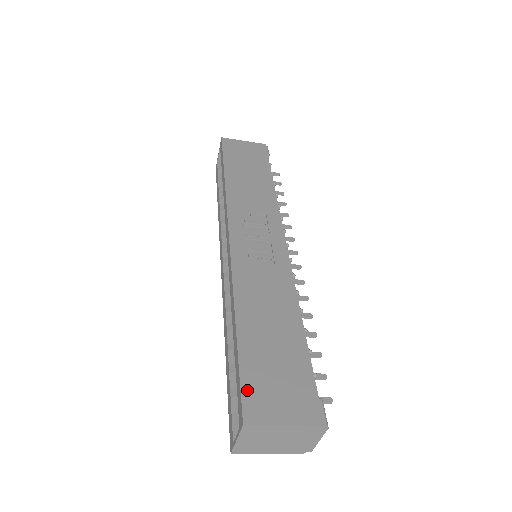
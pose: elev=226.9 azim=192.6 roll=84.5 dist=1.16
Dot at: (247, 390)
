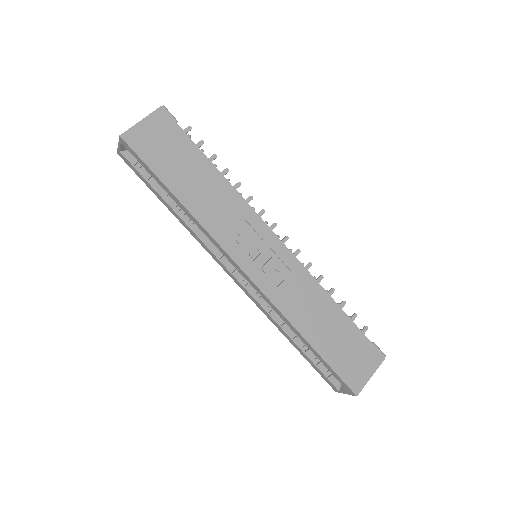
Dot at: (345, 377)
